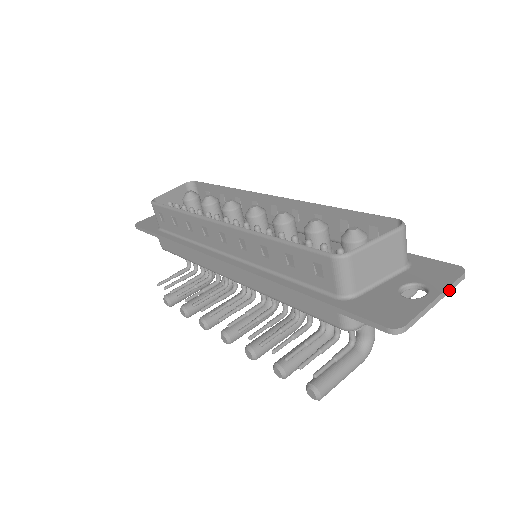
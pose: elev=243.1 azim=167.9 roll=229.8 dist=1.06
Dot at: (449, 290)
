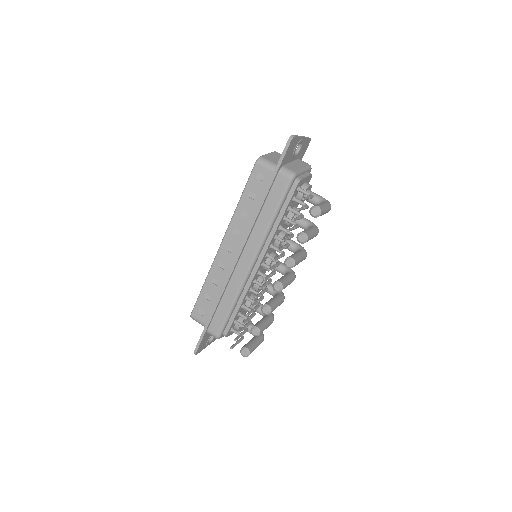
Dot at: (305, 137)
